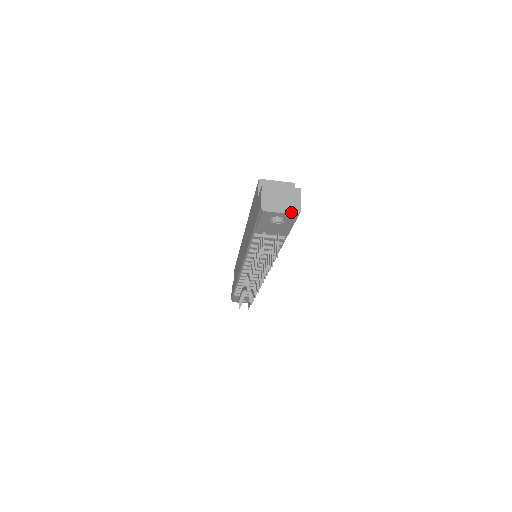
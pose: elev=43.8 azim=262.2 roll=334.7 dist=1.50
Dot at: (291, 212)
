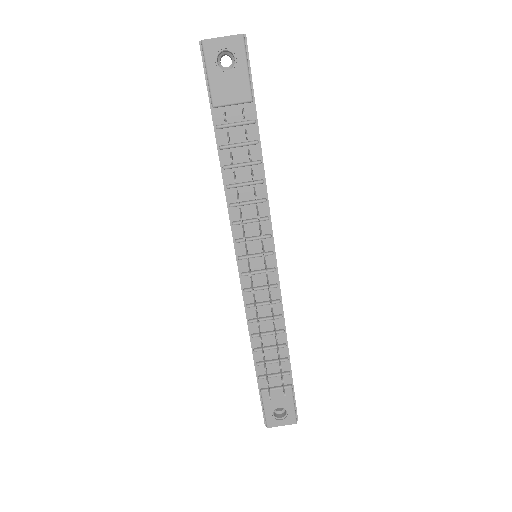
Dot at: (234, 35)
